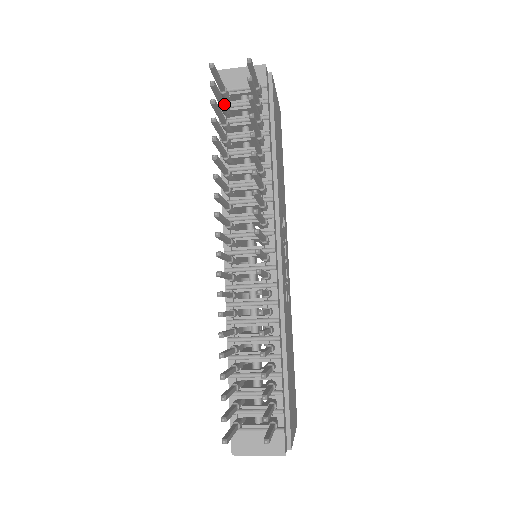
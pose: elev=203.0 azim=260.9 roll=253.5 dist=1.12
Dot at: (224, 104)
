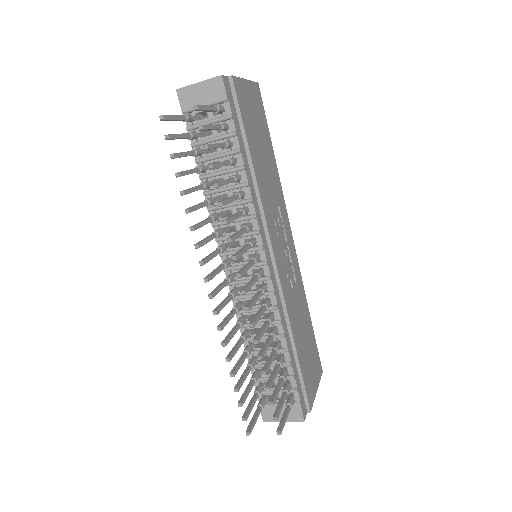
Dot at: (188, 136)
